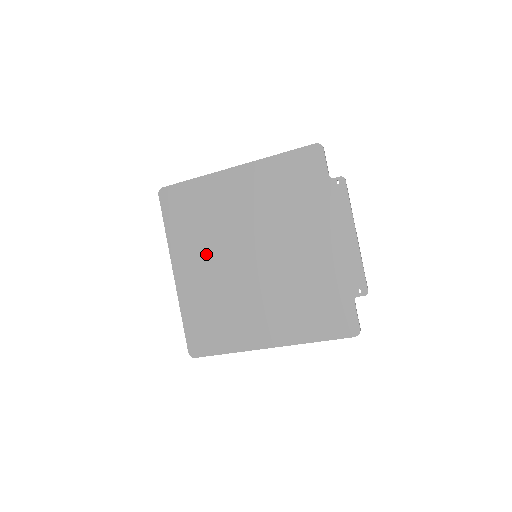
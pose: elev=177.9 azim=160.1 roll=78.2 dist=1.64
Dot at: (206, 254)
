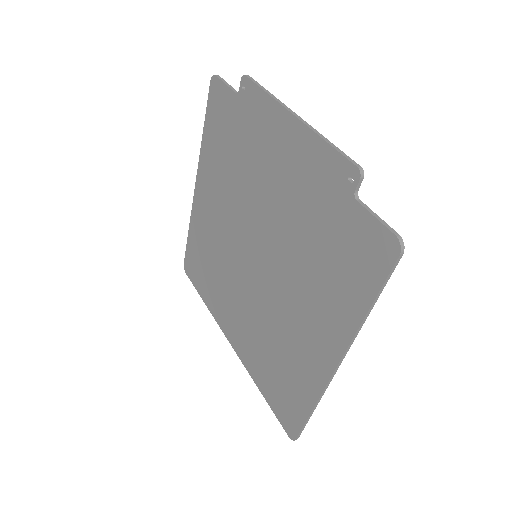
Dot at: (232, 297)
